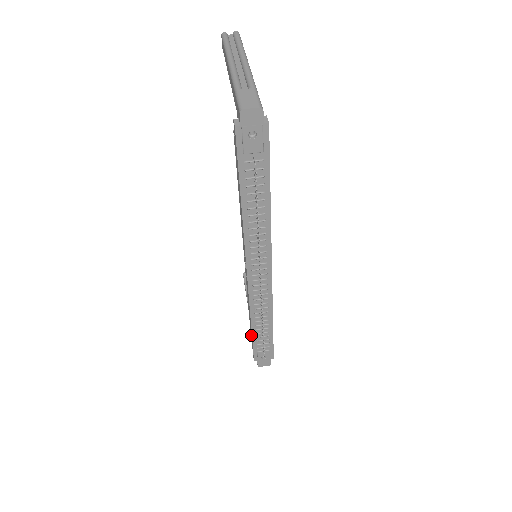
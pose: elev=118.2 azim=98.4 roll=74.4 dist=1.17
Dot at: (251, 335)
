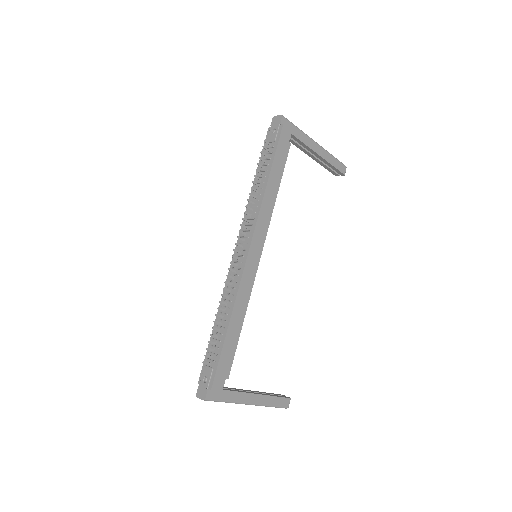
Dot at: occluded
